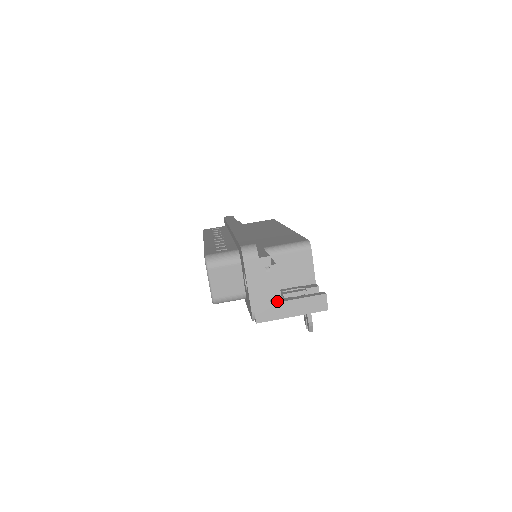
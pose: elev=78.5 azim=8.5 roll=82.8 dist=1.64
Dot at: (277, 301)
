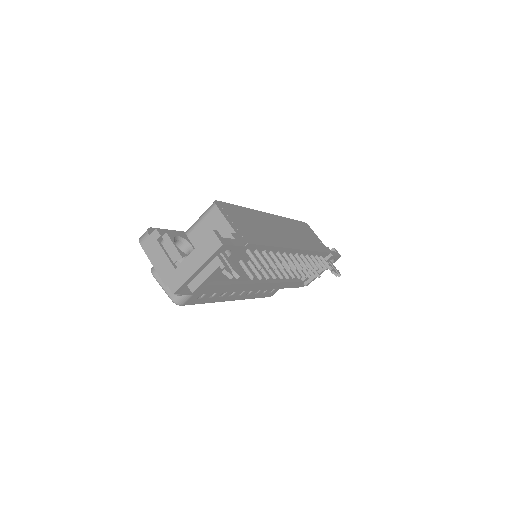
Dot at: (179, 264)
